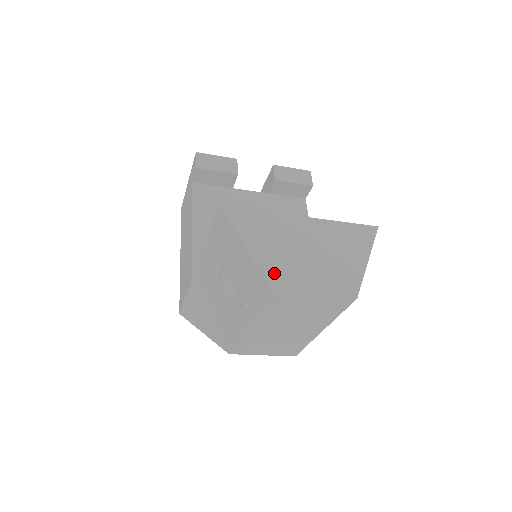
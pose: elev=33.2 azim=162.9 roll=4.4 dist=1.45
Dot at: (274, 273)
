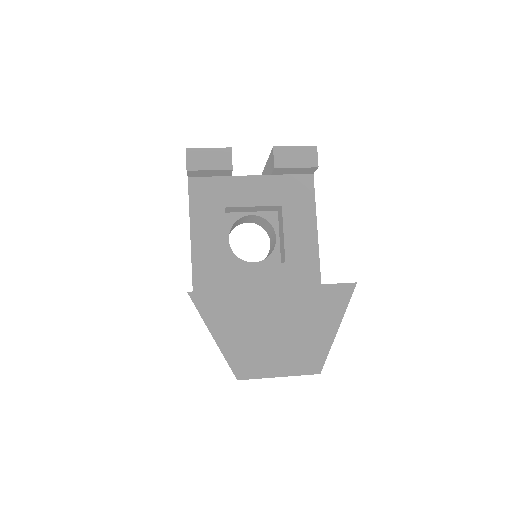
Dot at: (239, 360)
